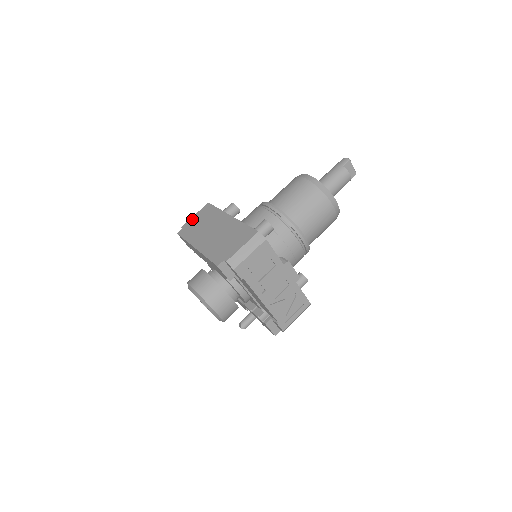
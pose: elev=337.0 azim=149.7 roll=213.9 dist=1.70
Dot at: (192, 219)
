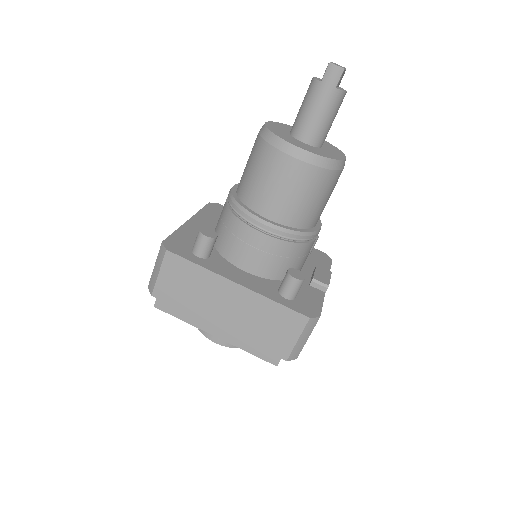
Dot at: (161, 283)
